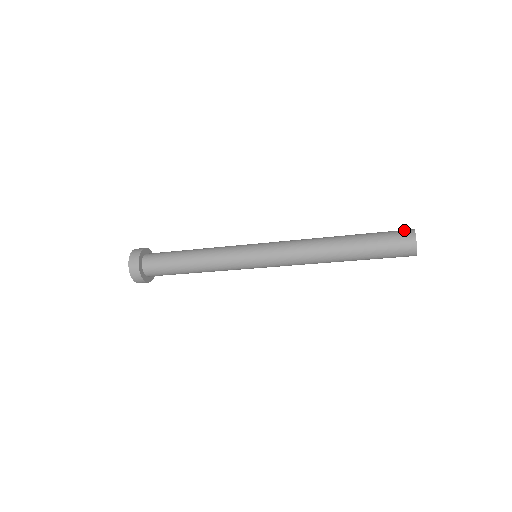
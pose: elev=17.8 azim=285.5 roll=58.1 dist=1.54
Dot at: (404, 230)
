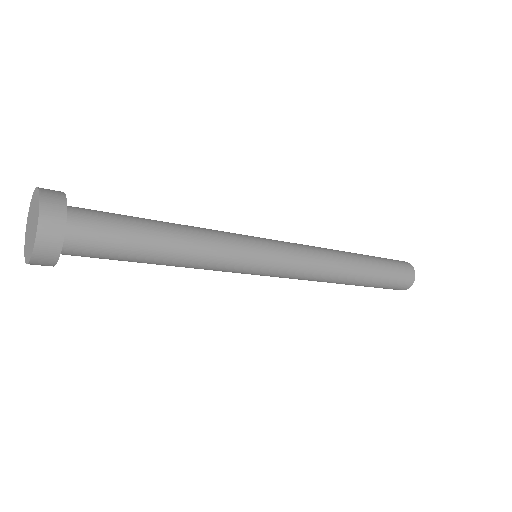
Dot at: (408, 269)
